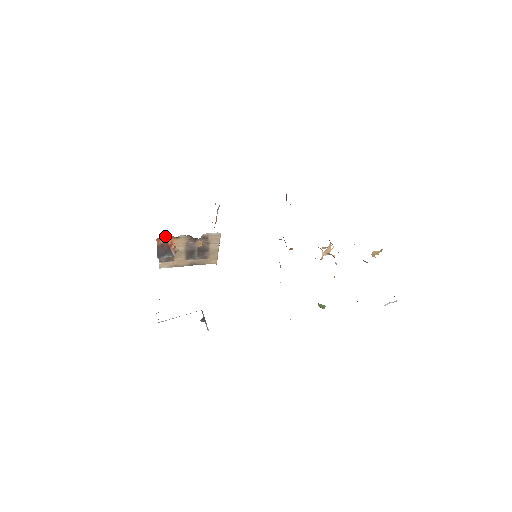
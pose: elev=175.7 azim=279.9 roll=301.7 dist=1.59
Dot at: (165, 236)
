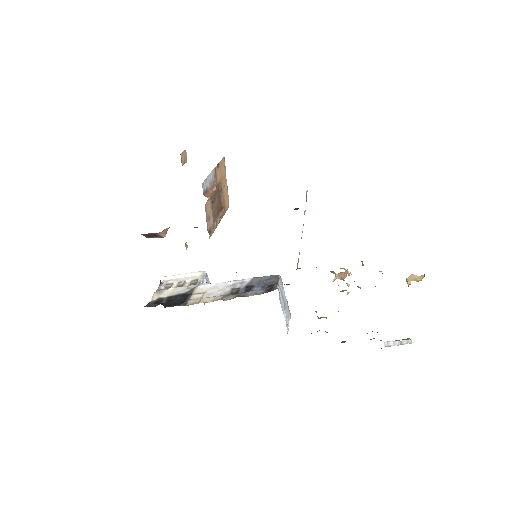
Dot at: occluded
